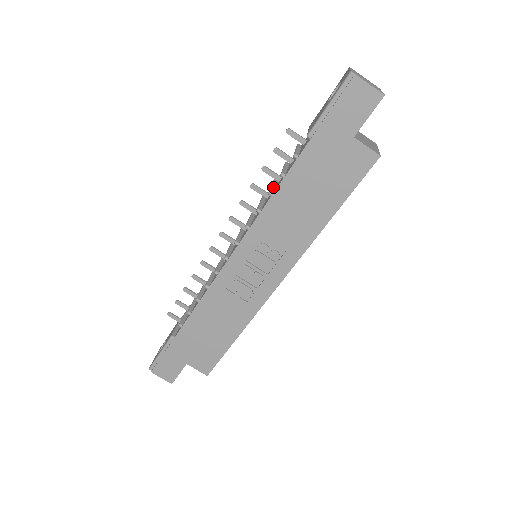
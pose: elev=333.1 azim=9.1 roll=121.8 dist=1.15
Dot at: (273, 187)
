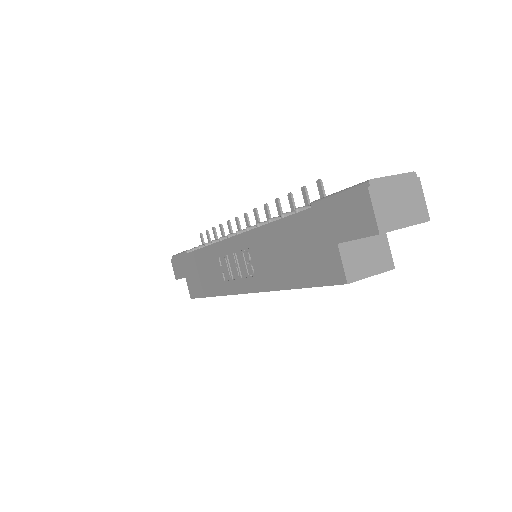
Dot at: occluded
